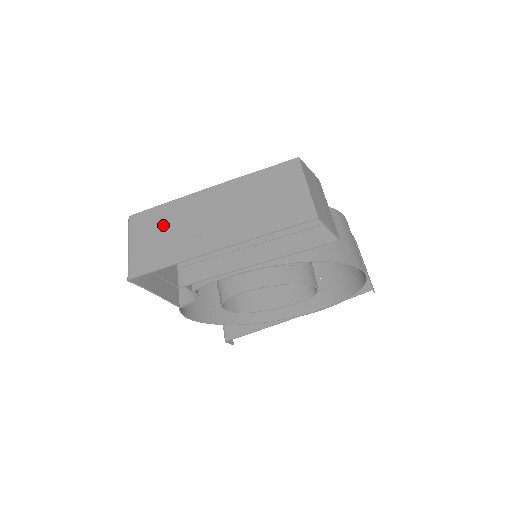
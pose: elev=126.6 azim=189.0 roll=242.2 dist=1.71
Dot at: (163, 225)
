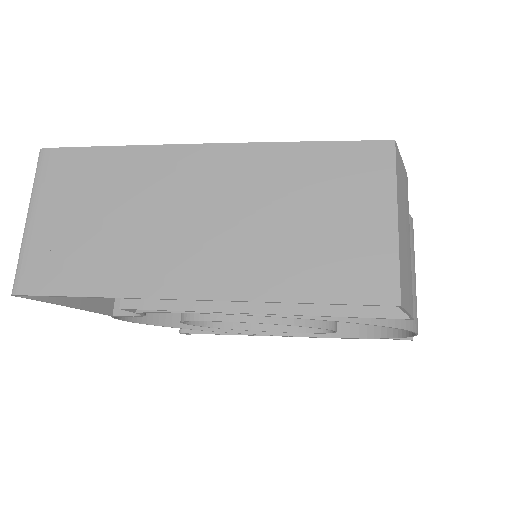
Dot at: (99, 197)
